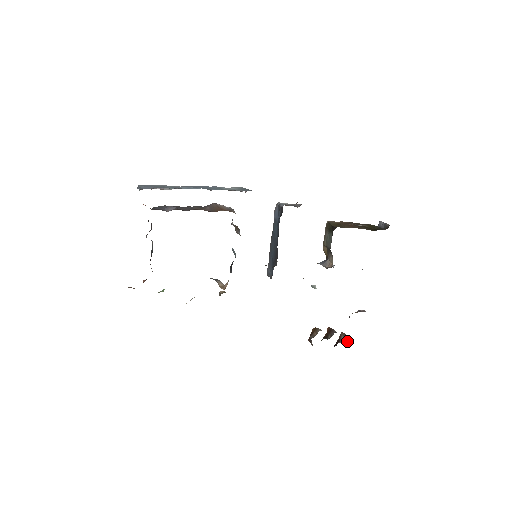
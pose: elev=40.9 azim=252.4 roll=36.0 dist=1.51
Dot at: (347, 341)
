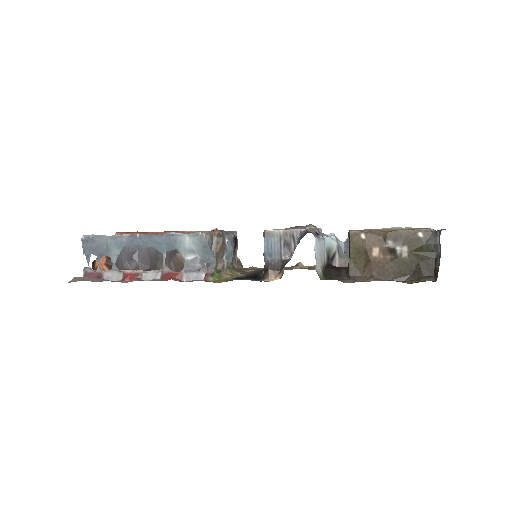
Dot at: occluded
